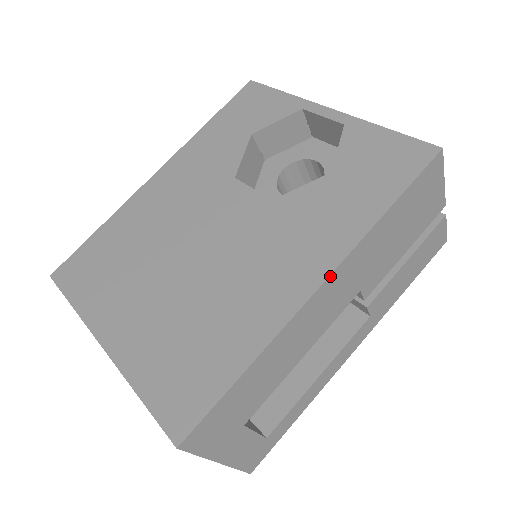
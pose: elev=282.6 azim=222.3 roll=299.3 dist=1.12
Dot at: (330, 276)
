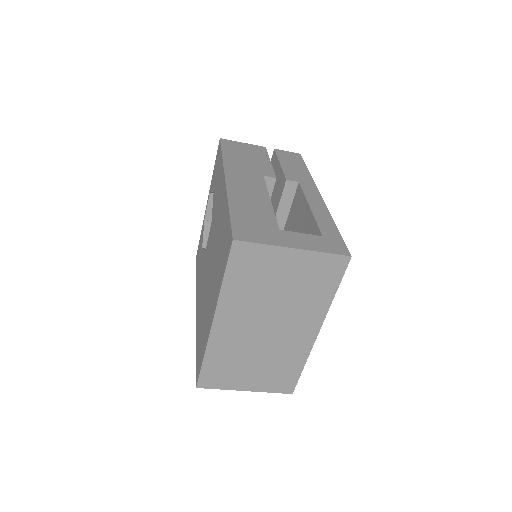
Dot at: (225, 175)
